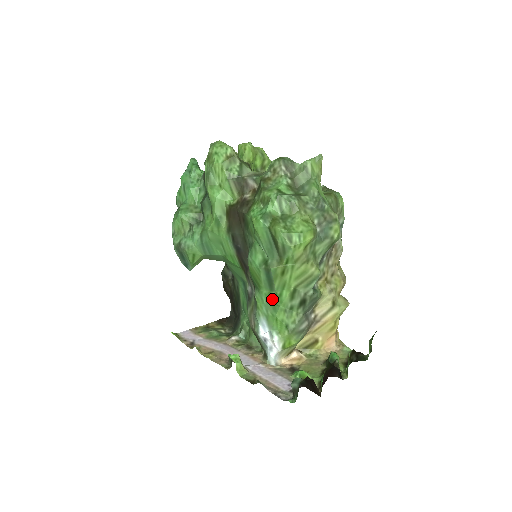
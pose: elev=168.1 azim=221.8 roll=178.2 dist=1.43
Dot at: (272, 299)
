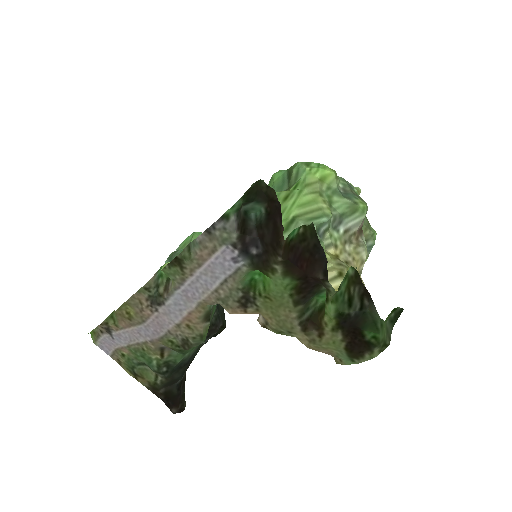
Dot at: occluded
